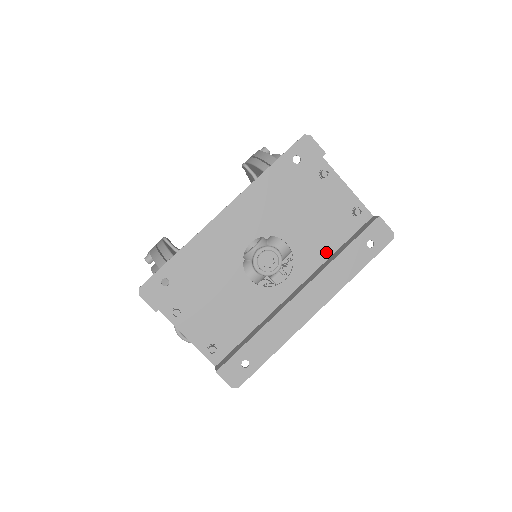
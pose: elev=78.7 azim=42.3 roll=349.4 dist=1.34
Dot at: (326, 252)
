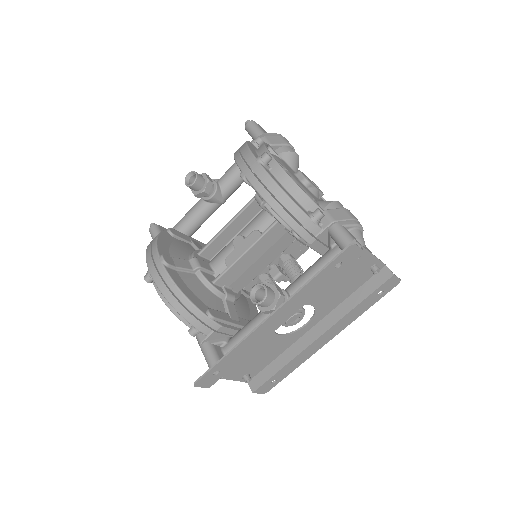
Dot at: (342, 299)
